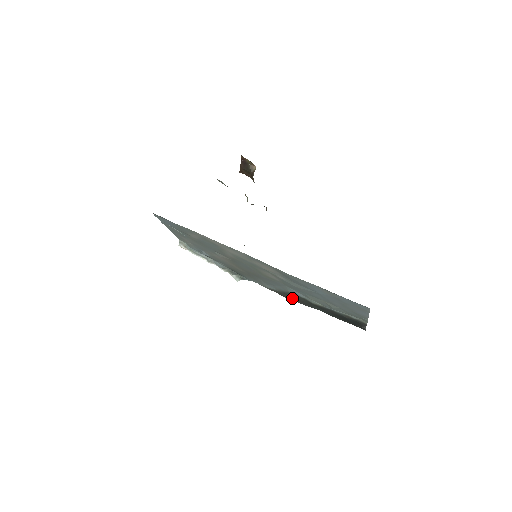
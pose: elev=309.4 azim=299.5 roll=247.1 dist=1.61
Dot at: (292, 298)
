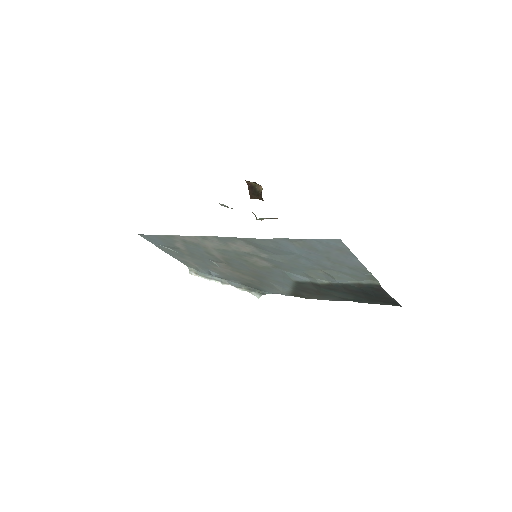
Dot at: (309, 294)
